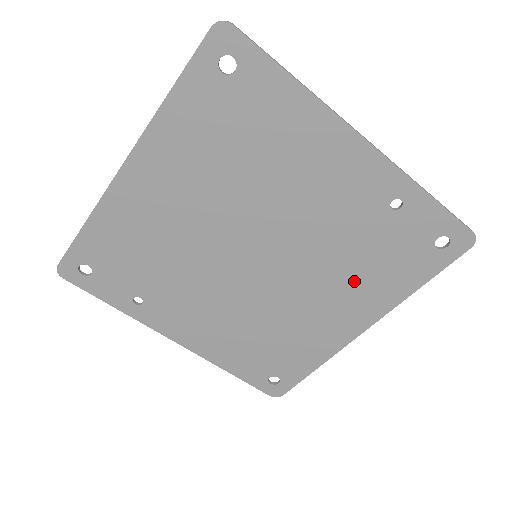
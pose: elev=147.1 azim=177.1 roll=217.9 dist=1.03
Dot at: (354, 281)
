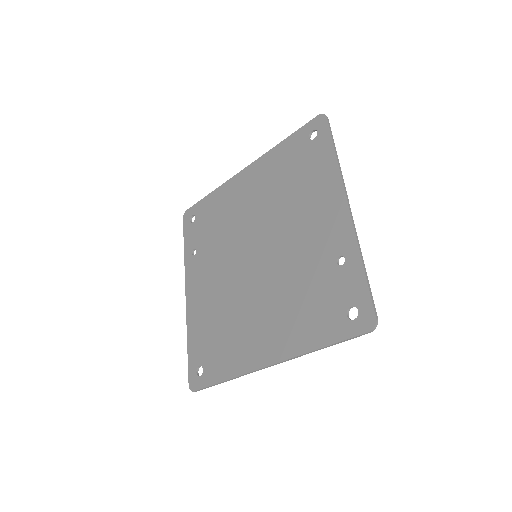
Dot at: (288, 311)
